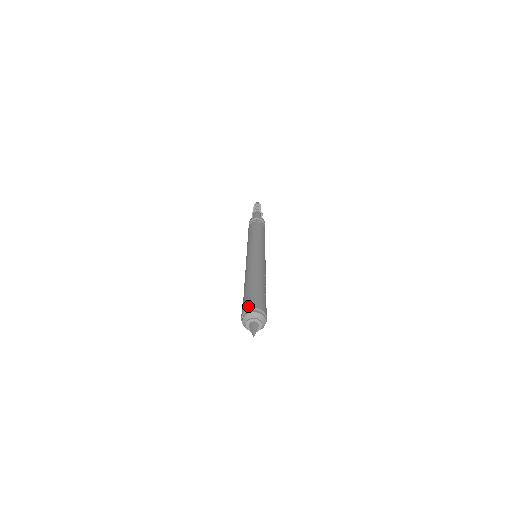
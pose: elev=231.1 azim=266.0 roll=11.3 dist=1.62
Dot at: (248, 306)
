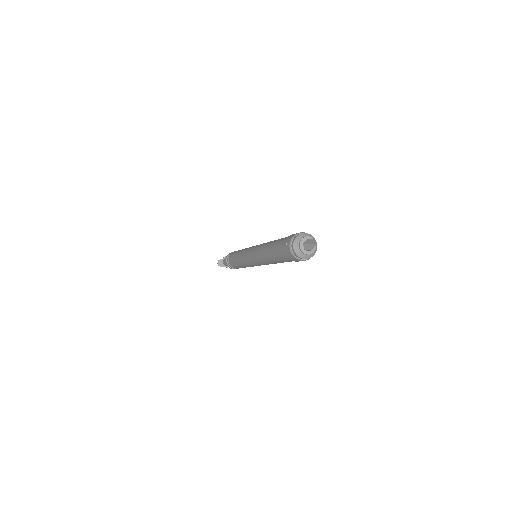
Dot at: occluded
